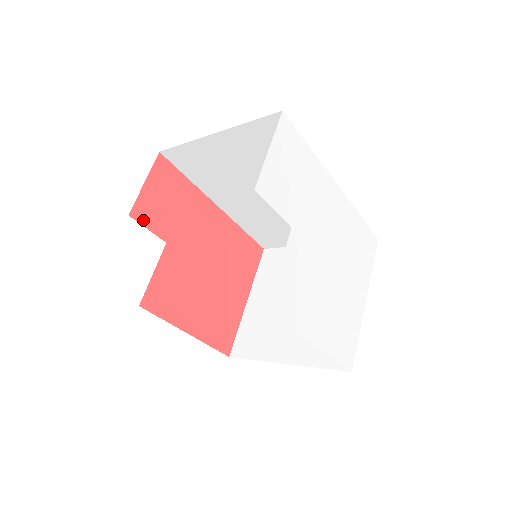
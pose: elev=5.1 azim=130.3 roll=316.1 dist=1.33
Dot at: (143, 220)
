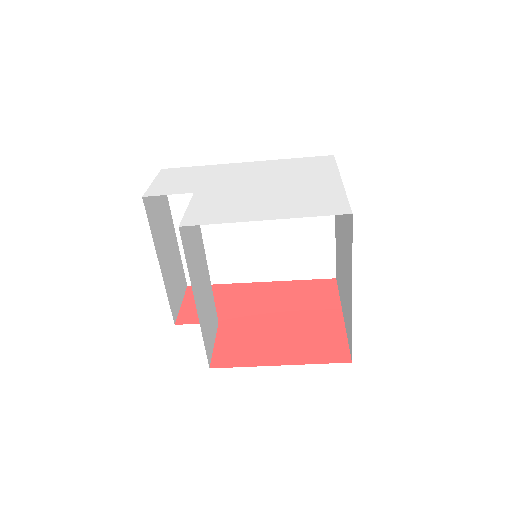
Dot at: (189, 321)
